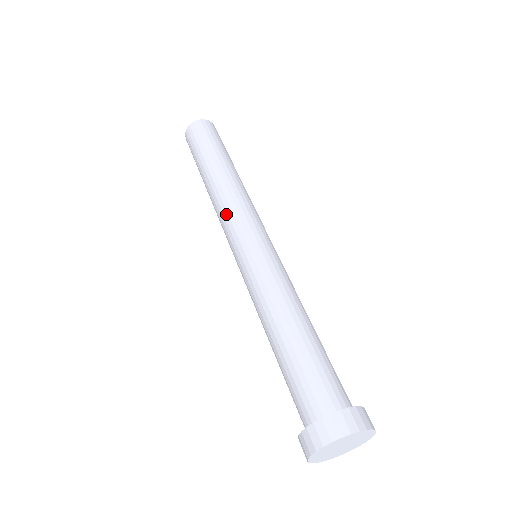
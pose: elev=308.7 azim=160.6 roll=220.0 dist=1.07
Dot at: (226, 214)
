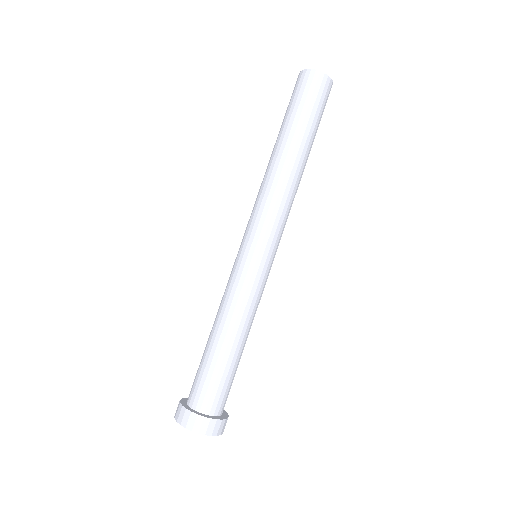
Dot at: occluded
